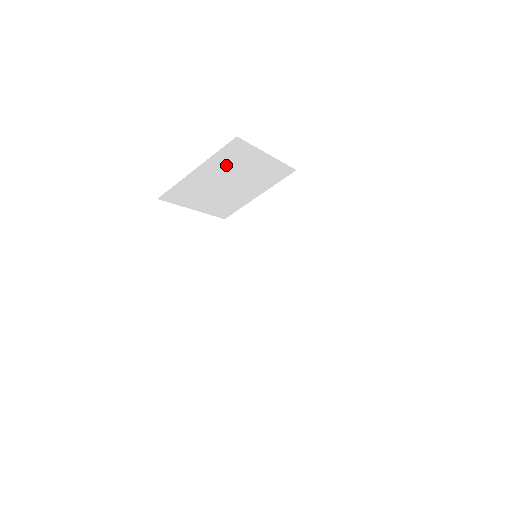
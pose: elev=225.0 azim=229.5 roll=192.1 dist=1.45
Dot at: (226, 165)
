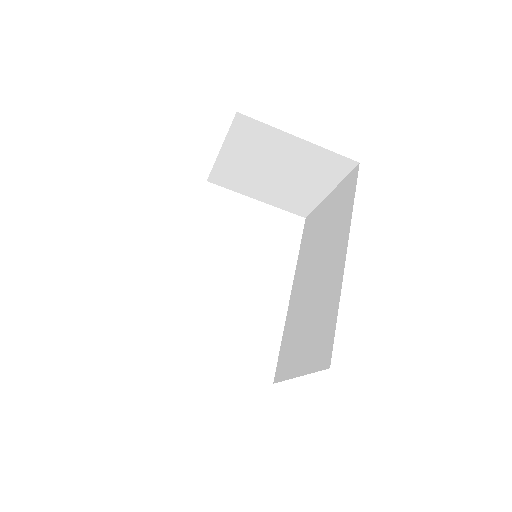
Dot at: (253, 148)
